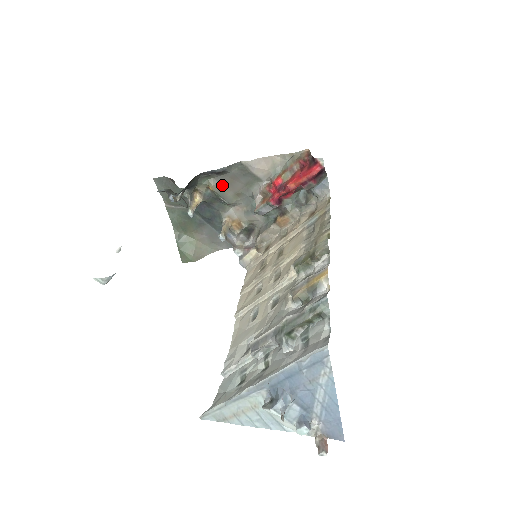
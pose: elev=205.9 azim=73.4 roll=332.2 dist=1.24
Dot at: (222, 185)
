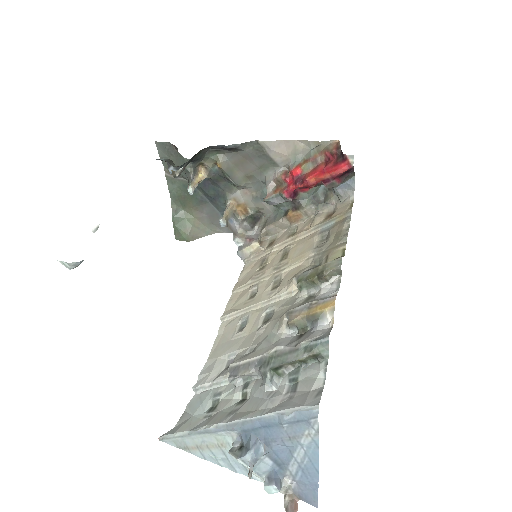
Dot at: (232, 163)
